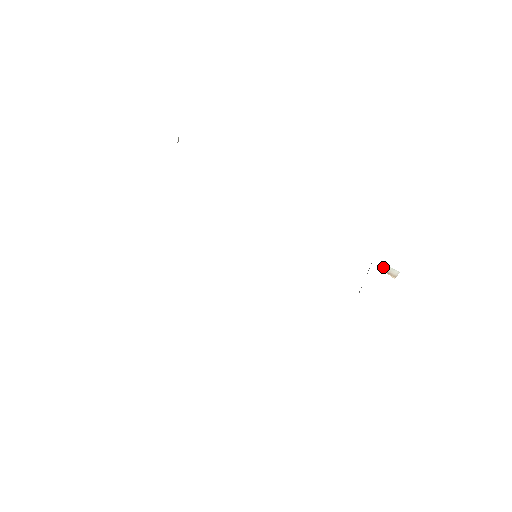
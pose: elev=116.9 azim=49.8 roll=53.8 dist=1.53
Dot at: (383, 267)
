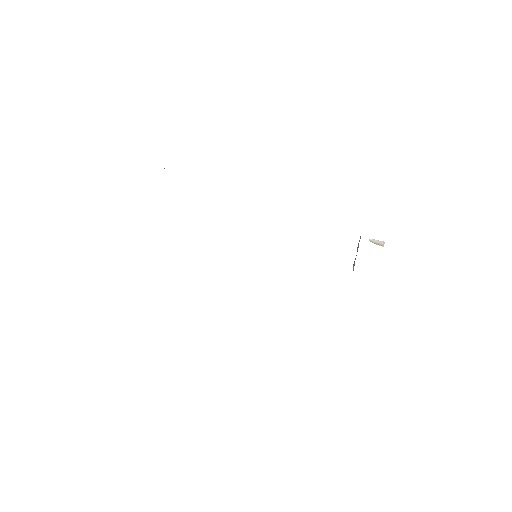
Dot at: (370, 240)
